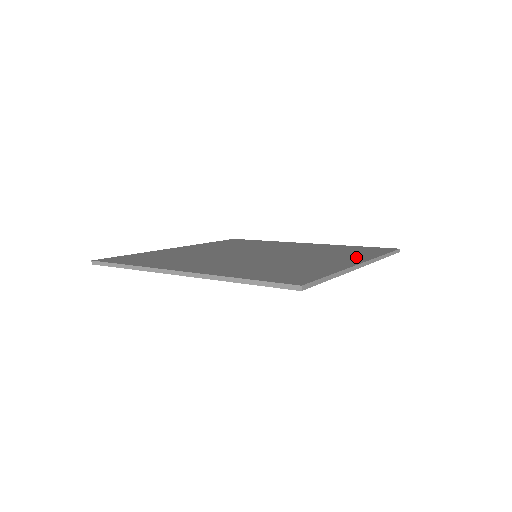
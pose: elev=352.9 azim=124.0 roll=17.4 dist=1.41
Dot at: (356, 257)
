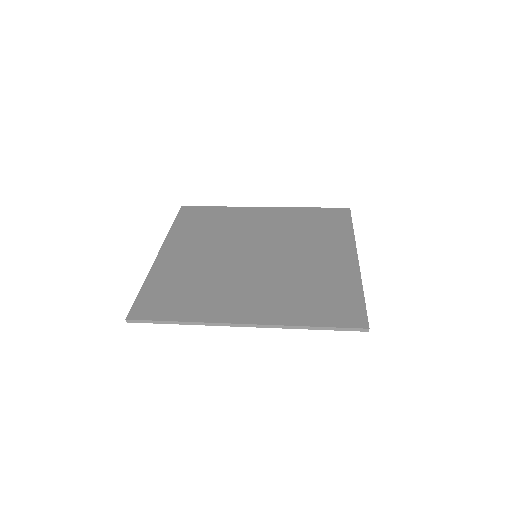
Dot at: (341, 243)
